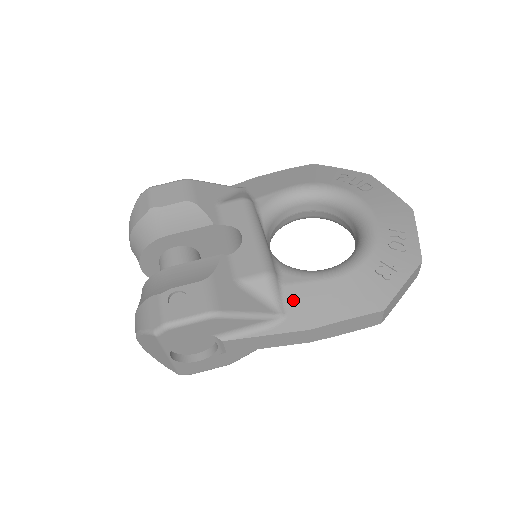
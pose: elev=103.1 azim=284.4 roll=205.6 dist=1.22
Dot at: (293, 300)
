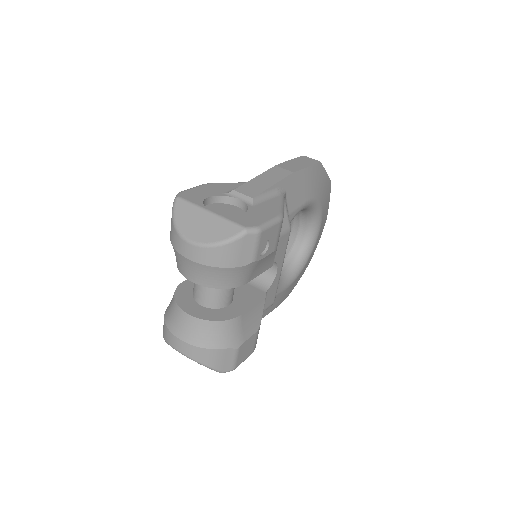
Dot at: occluded
